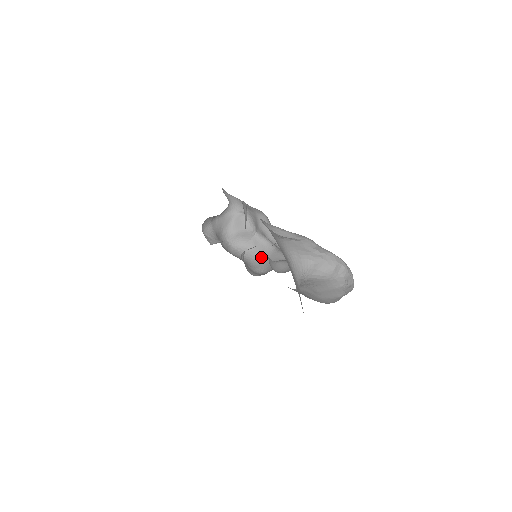
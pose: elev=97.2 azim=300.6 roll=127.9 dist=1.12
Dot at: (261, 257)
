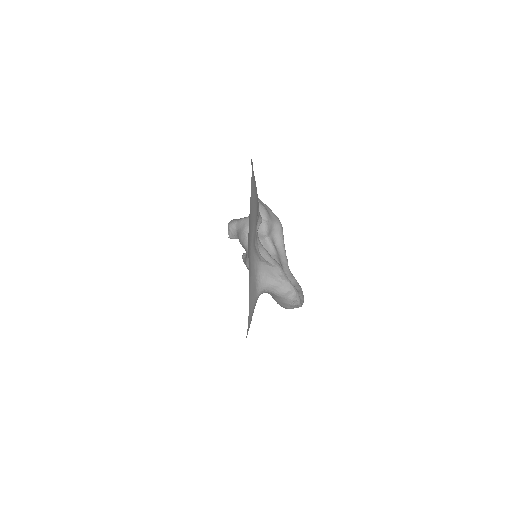
Dot at: occluded
